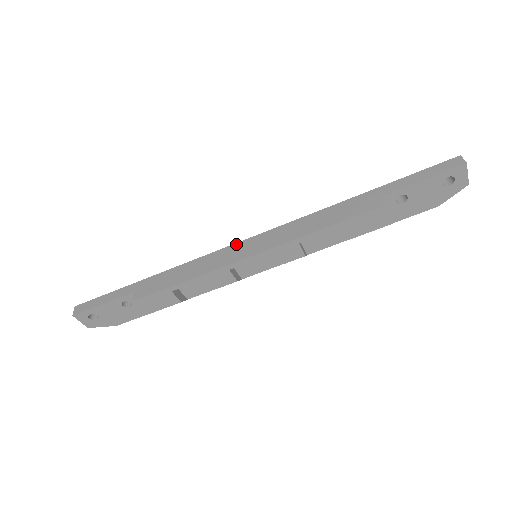
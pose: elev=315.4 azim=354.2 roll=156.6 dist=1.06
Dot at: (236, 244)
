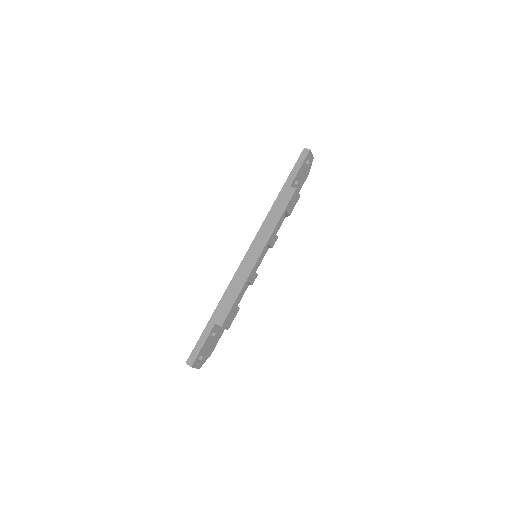
Dot at: (245, 257)
